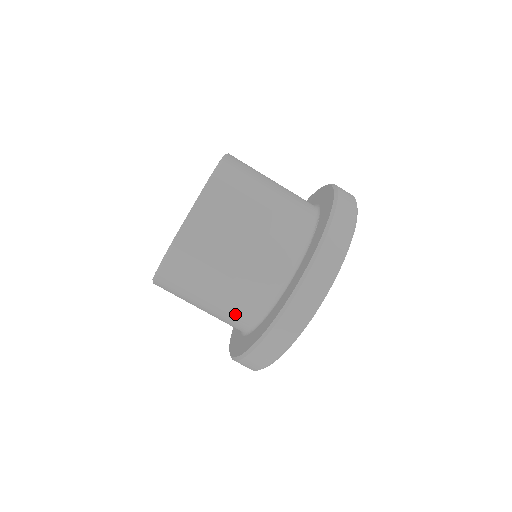
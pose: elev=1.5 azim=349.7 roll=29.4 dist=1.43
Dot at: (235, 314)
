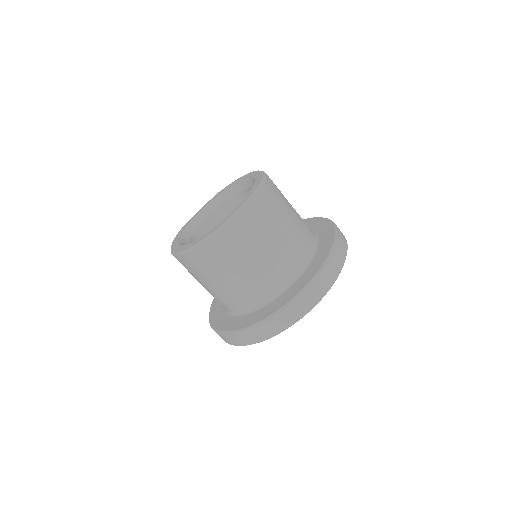
Dot at: (237, 299)
